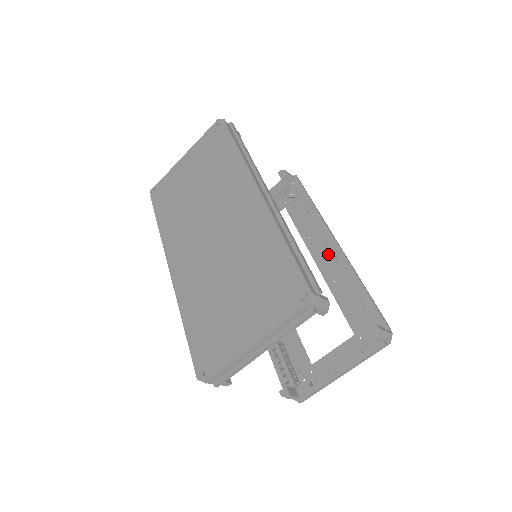
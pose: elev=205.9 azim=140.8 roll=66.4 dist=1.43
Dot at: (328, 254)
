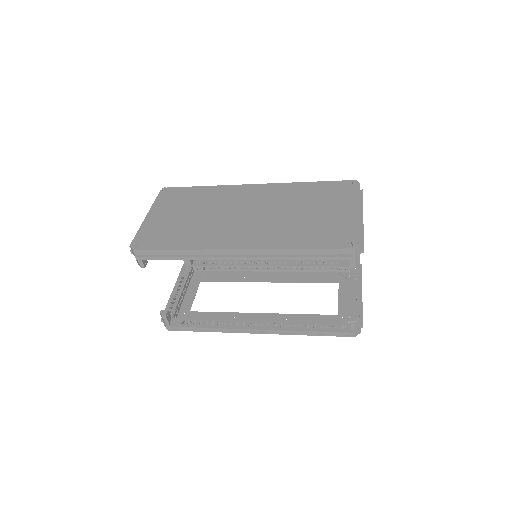
Dot at: (275, 265)
